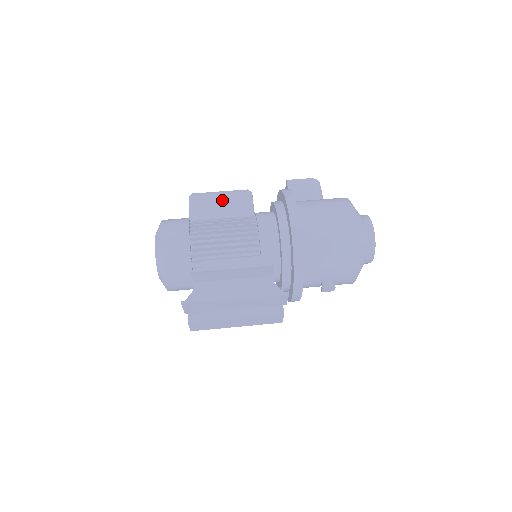
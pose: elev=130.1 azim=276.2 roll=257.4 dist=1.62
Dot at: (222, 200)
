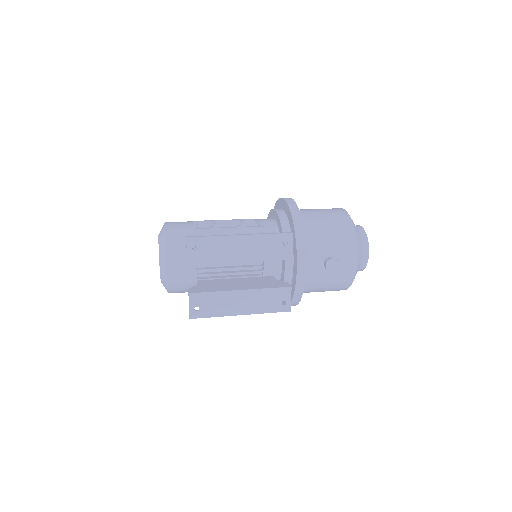
Dot at: occluded
